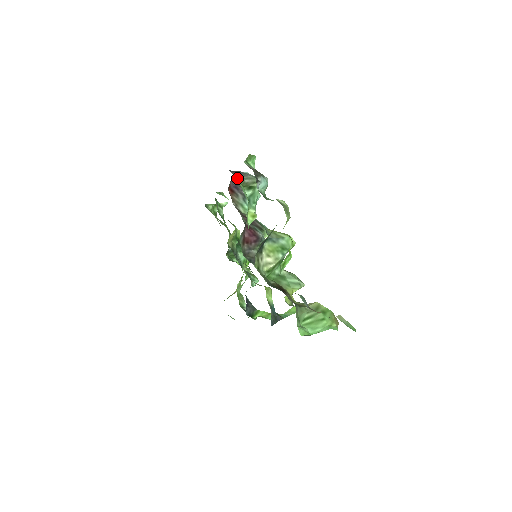
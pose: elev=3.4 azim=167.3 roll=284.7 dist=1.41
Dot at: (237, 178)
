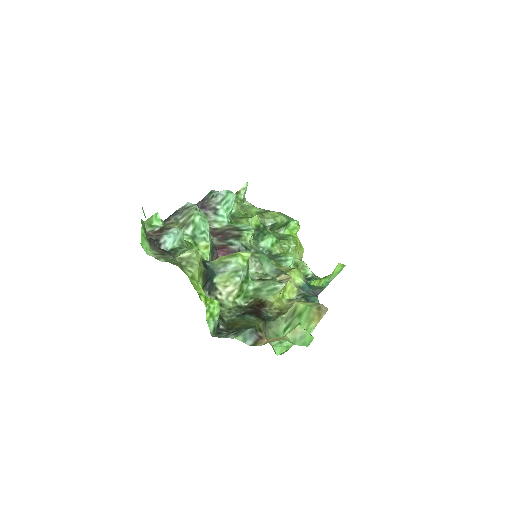
Dot at: occluded
